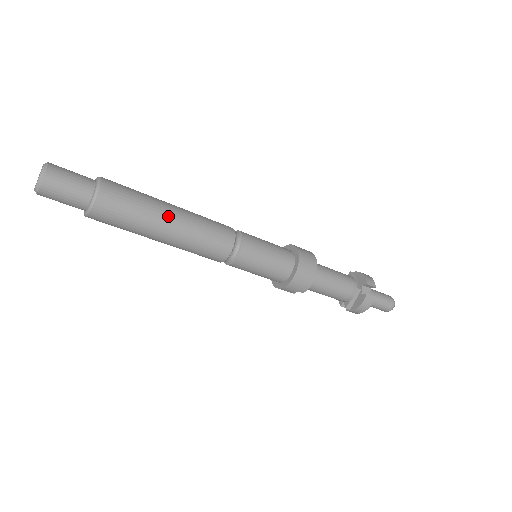
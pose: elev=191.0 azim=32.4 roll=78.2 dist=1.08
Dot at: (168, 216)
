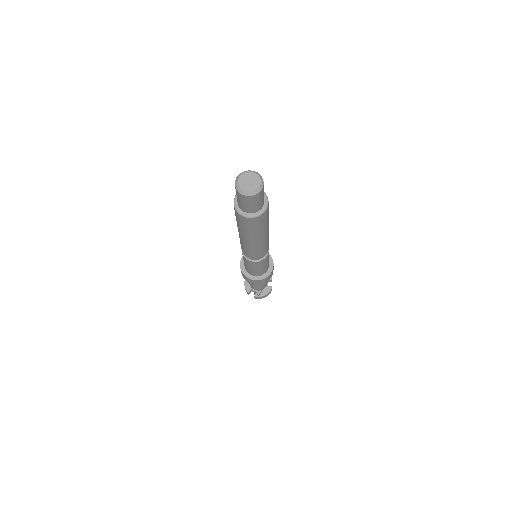
Dot at: occluded
